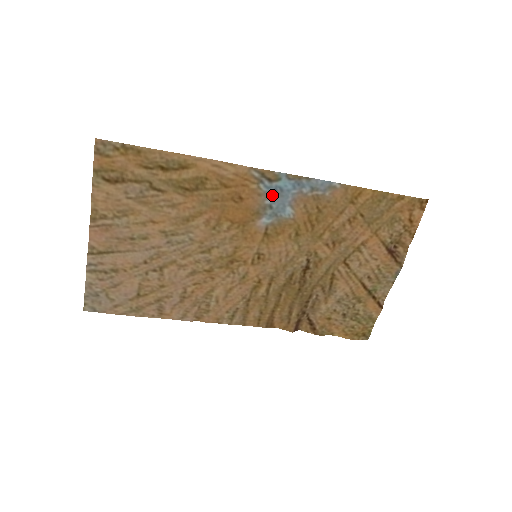
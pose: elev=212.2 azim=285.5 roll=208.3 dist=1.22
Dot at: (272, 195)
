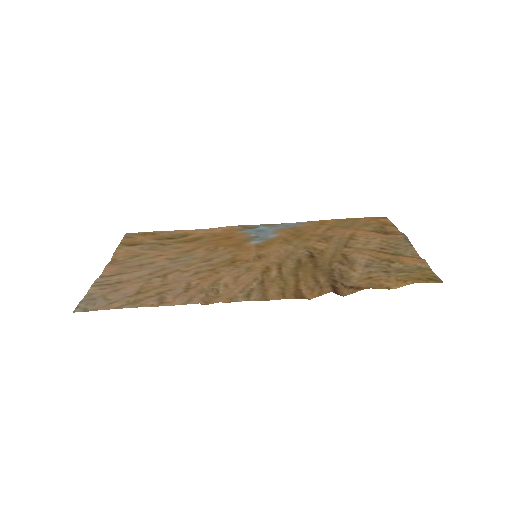
Dot at: (255, 233)
